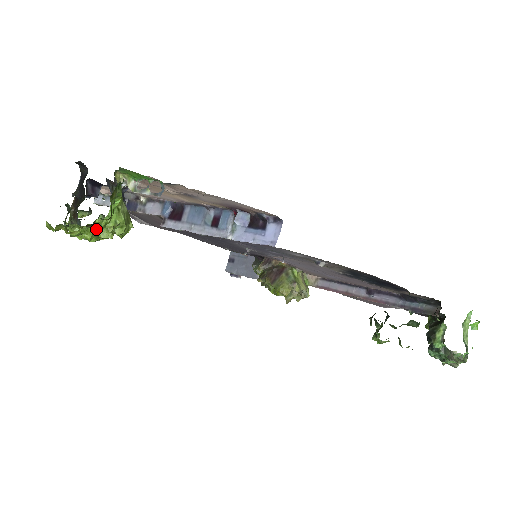
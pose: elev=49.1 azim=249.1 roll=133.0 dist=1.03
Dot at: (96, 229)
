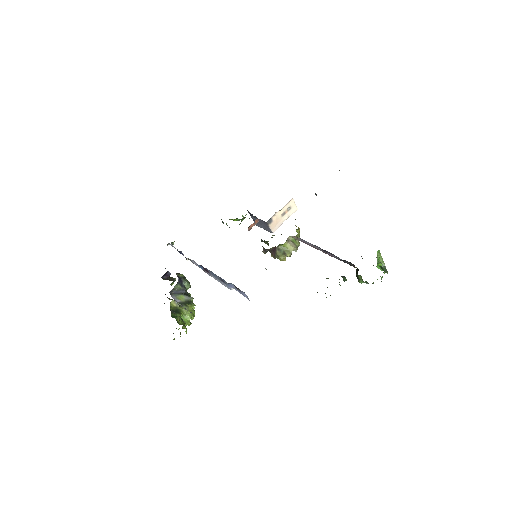
Dot at: (185, 325)
